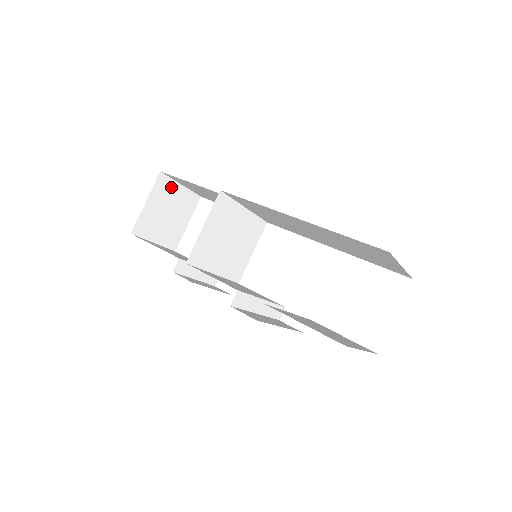
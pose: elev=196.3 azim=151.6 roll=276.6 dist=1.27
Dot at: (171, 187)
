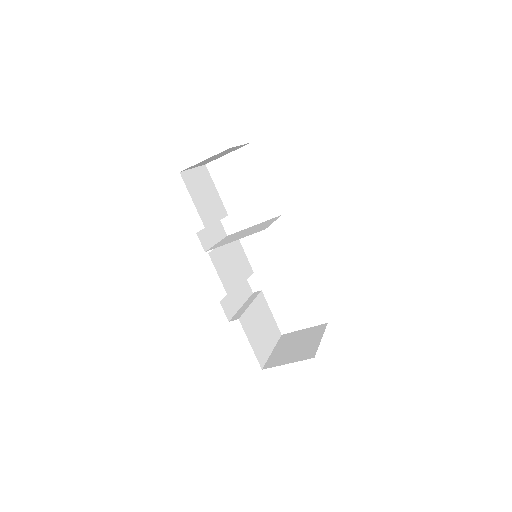
Dot at: (232, 148)
